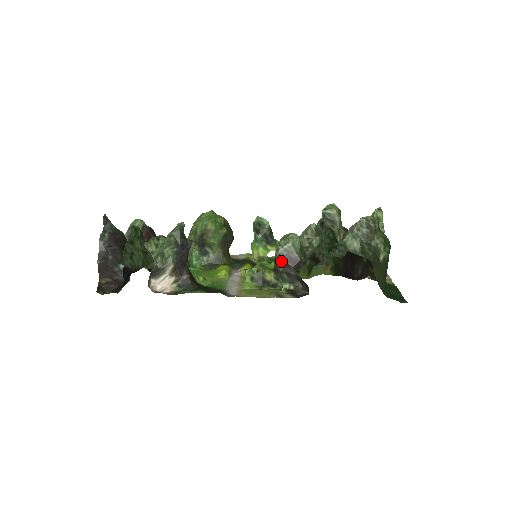
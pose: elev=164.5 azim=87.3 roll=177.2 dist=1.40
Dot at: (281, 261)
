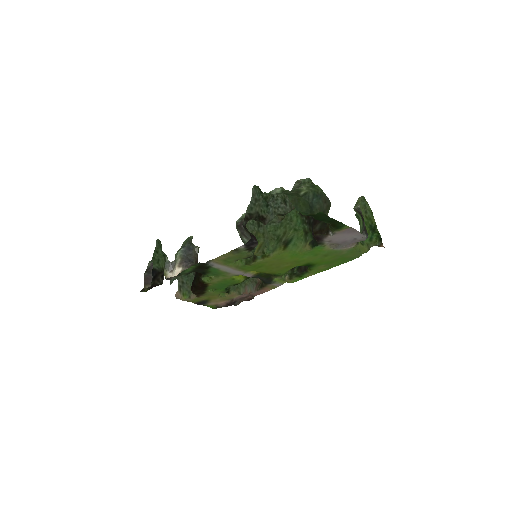
Dot at: (237, 227)
